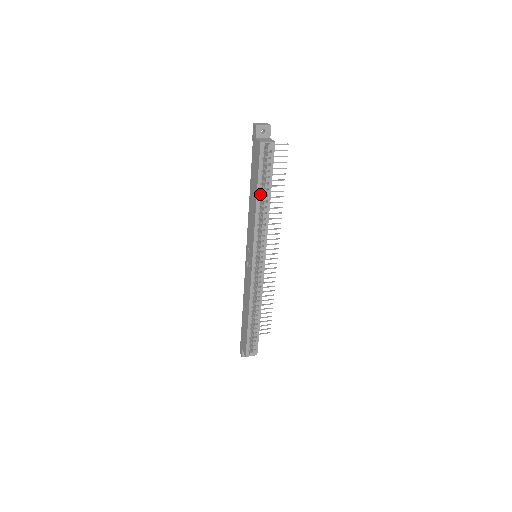
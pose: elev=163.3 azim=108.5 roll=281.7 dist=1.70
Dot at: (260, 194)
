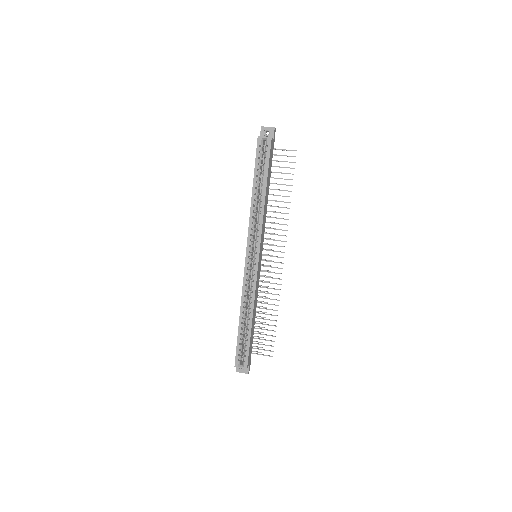
Dot at: (256, 186)
